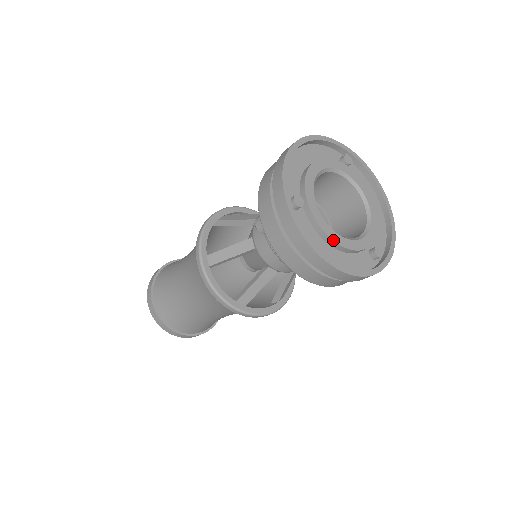
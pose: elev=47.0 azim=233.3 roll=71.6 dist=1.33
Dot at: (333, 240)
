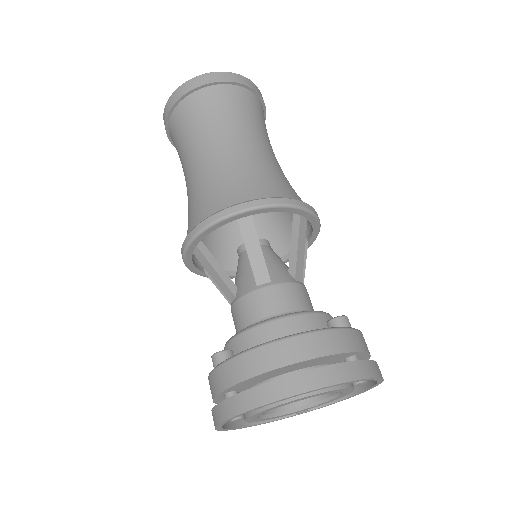
Dot at: occluded
